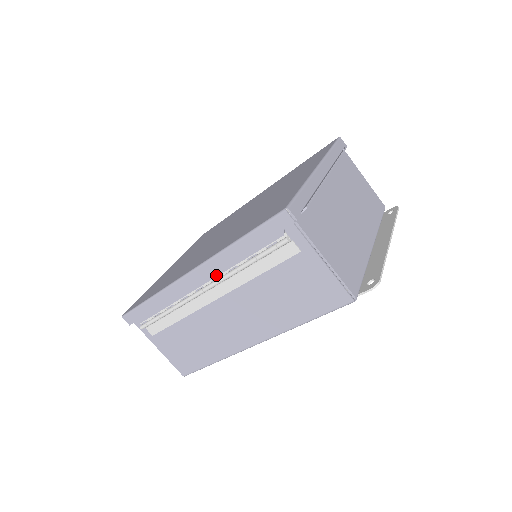
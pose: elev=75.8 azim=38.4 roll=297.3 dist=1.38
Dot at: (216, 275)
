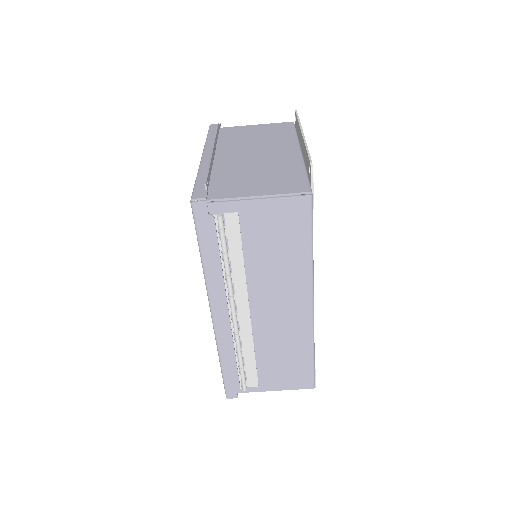
Dot at: (225, 296)
